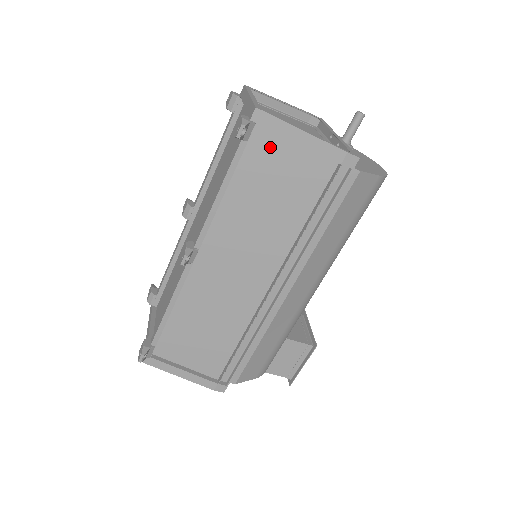
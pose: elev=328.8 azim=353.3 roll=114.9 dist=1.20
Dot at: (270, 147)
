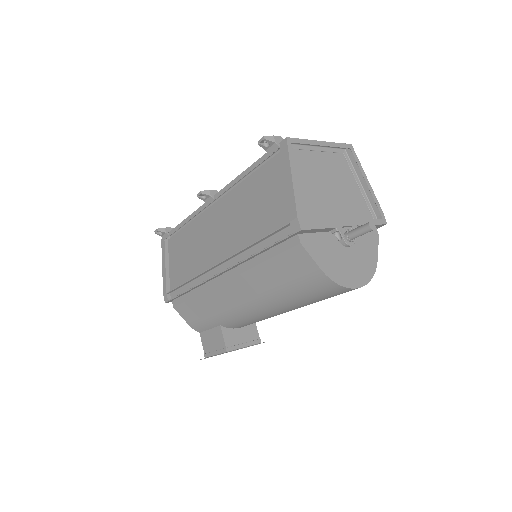
Dot at: (278, 173)
